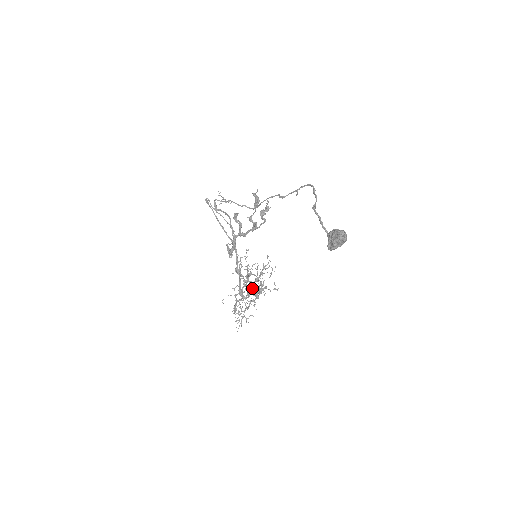
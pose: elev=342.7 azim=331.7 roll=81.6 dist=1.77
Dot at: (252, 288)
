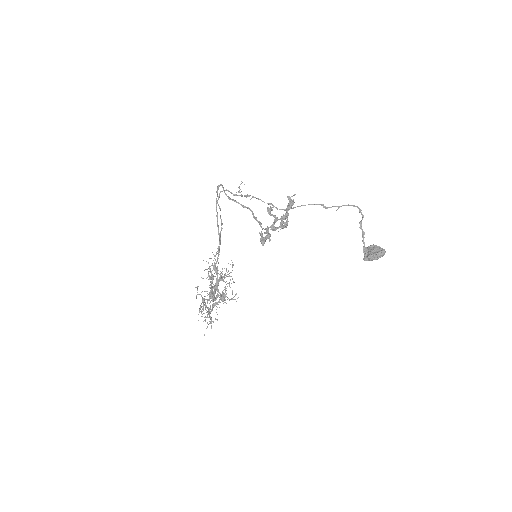
Dot at: (218, 291)
